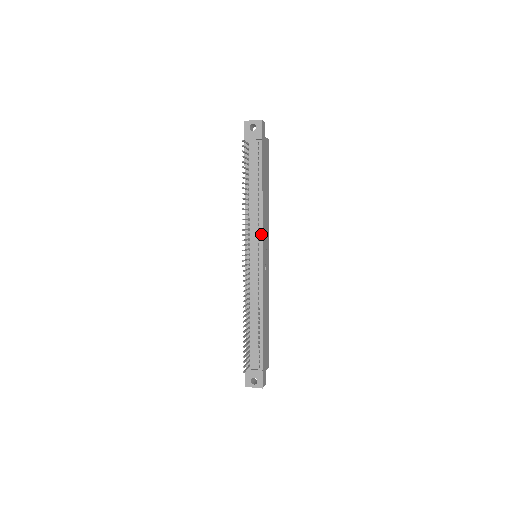
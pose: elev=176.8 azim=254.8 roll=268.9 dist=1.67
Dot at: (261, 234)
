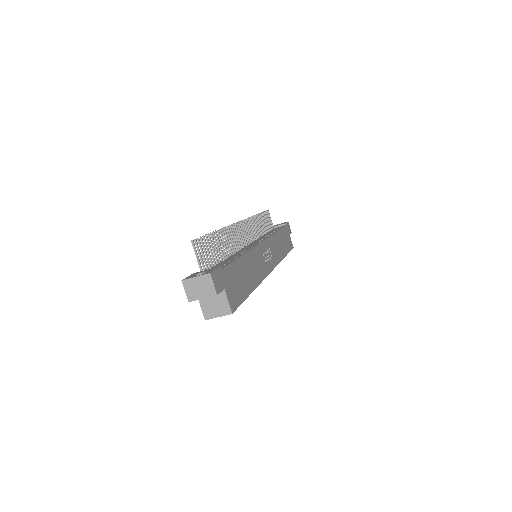
Dot at: (267, 237)
